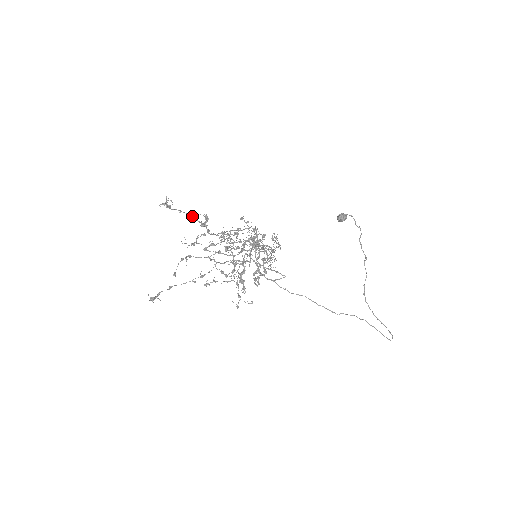
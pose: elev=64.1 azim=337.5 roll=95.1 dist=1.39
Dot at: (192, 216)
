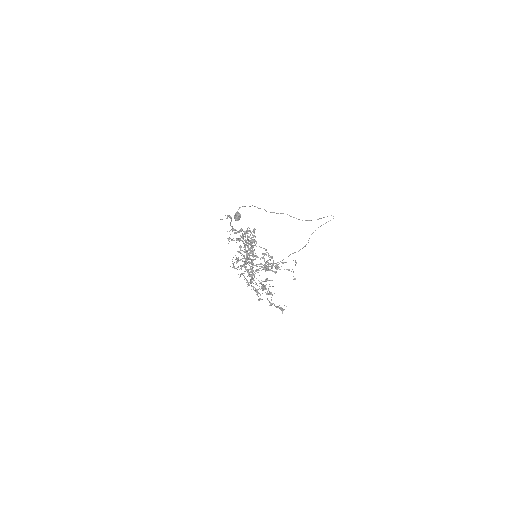
Dot at: (233, 229)
